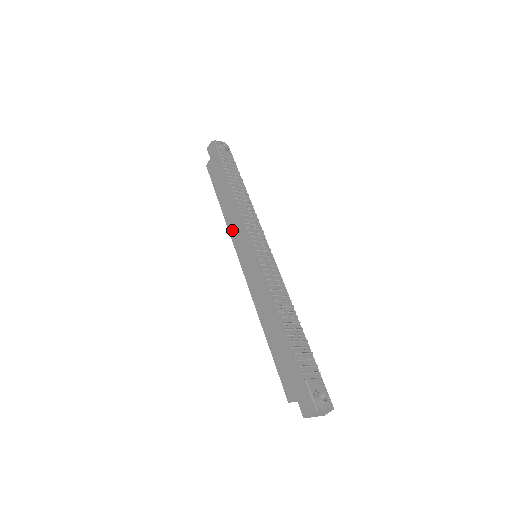
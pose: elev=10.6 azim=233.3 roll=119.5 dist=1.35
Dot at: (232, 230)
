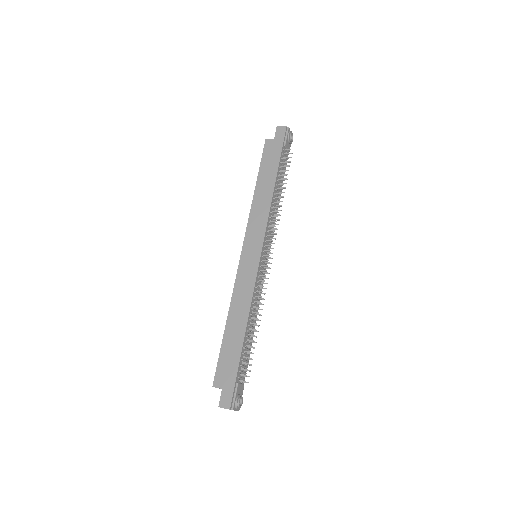
Dot at: (253, 220)
